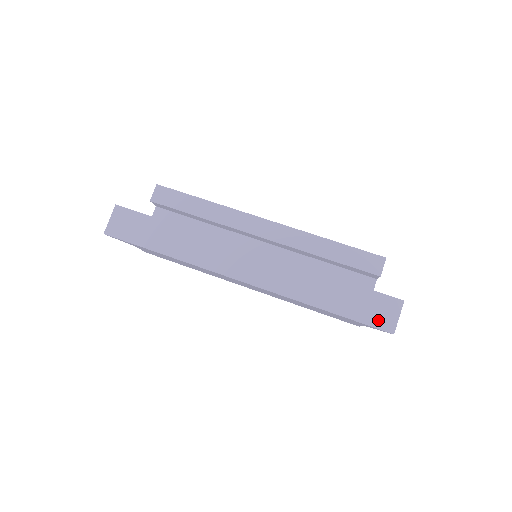
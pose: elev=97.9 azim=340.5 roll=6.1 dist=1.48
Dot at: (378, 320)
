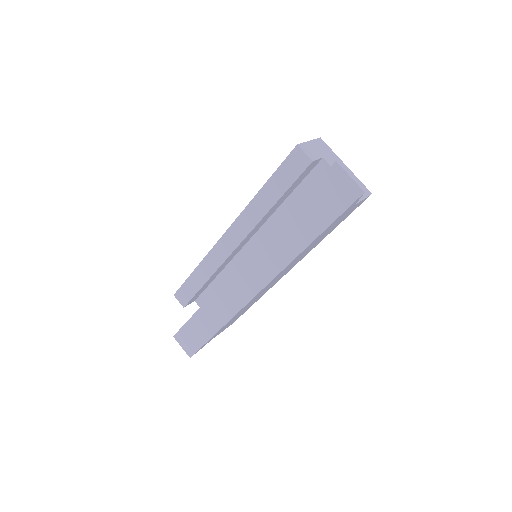
Dot at: (343, 200)
